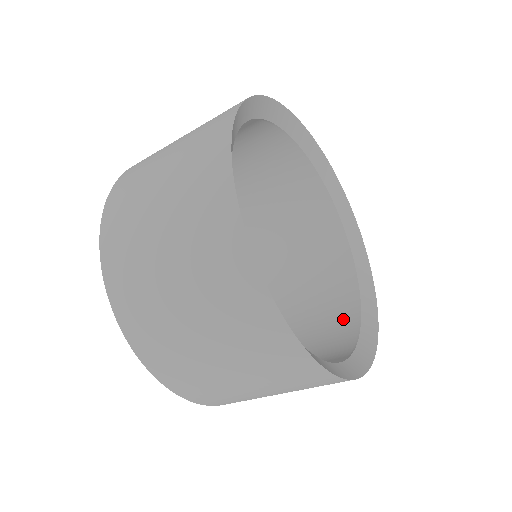
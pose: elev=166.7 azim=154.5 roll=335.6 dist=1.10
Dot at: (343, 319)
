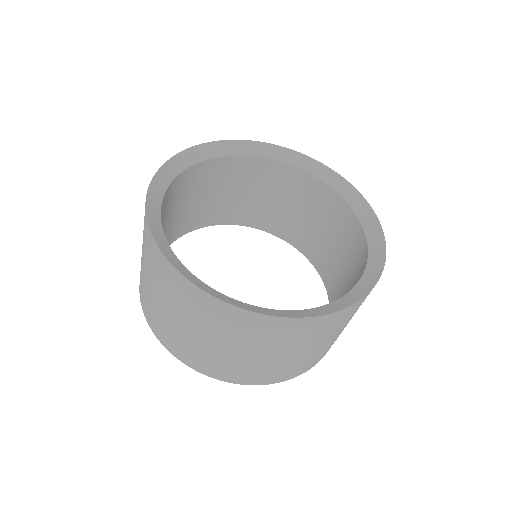
Dot at: (361, 269)
